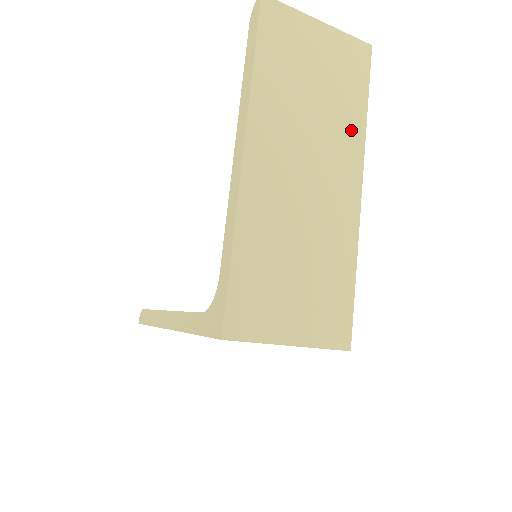
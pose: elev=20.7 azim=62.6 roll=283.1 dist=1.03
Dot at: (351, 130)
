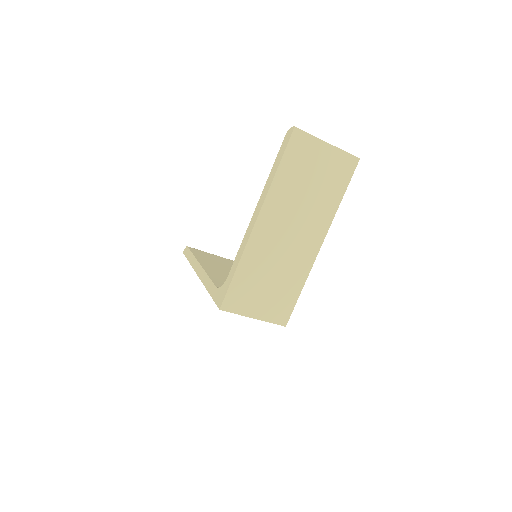
Dot at: (327, 211)
